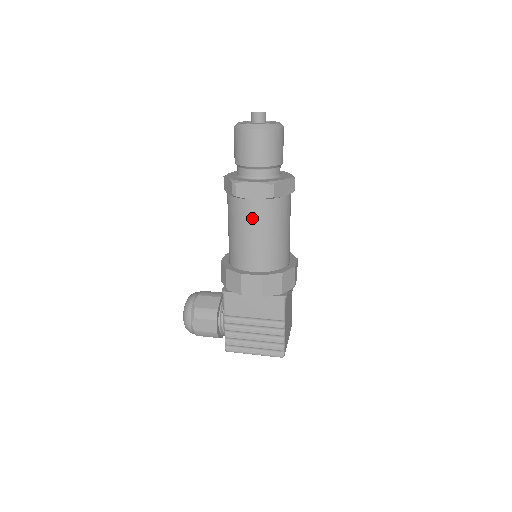
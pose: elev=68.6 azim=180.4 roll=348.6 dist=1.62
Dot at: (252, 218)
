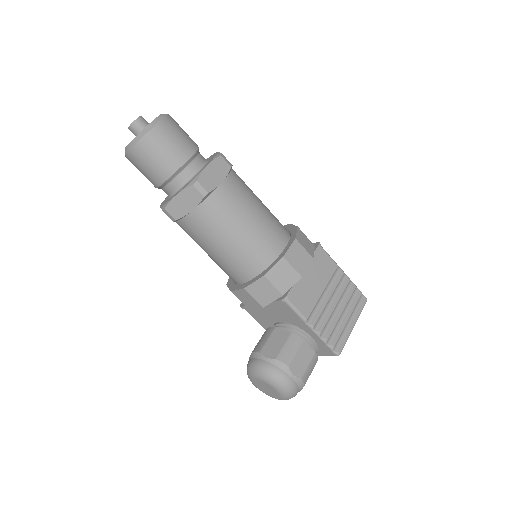
Dot at: (237, 200)
